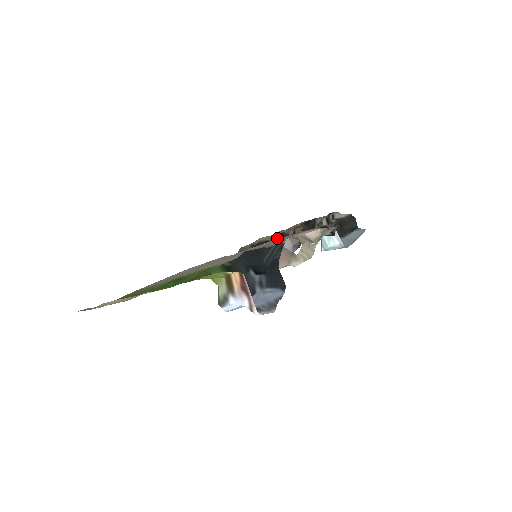
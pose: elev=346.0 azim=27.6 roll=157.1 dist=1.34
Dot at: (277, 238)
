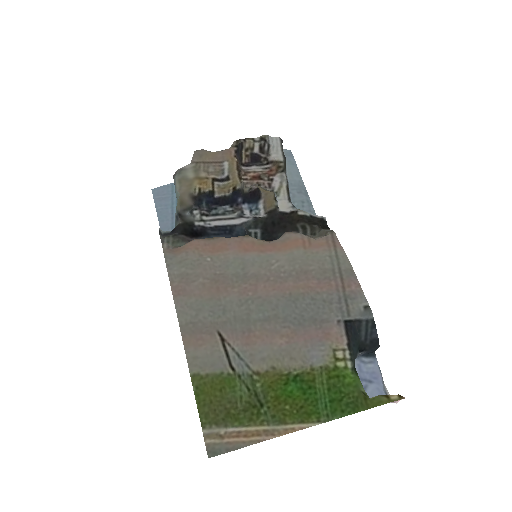
Dot at: (219, 183)
